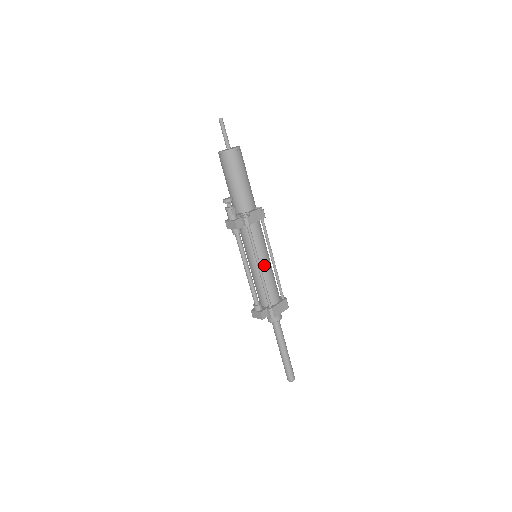
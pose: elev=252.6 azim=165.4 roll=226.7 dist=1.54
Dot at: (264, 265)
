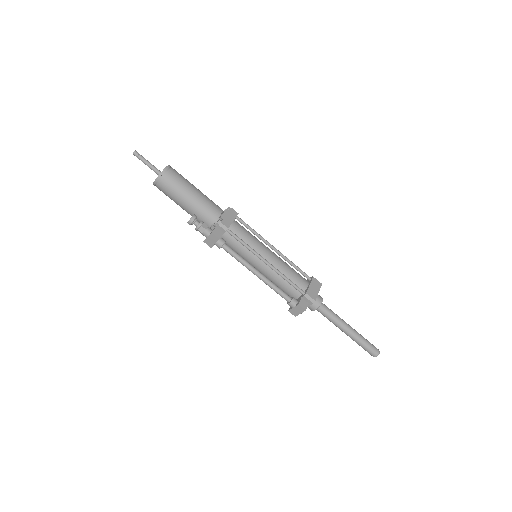
Dot at: (269, 258)
